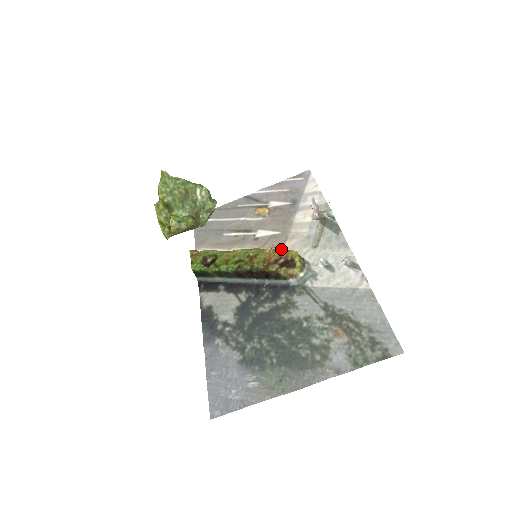
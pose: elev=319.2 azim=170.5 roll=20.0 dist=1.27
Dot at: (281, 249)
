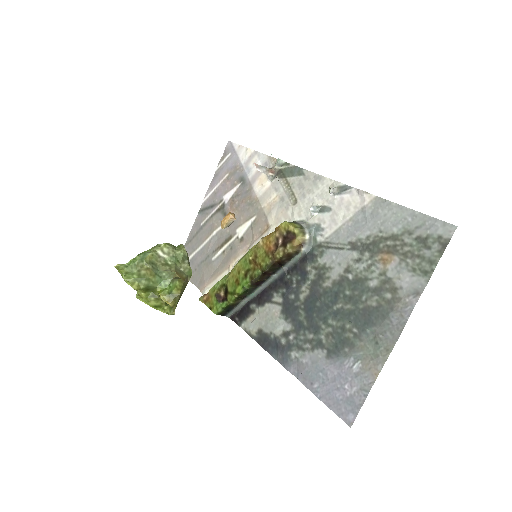
Dot at: (270, 230)
